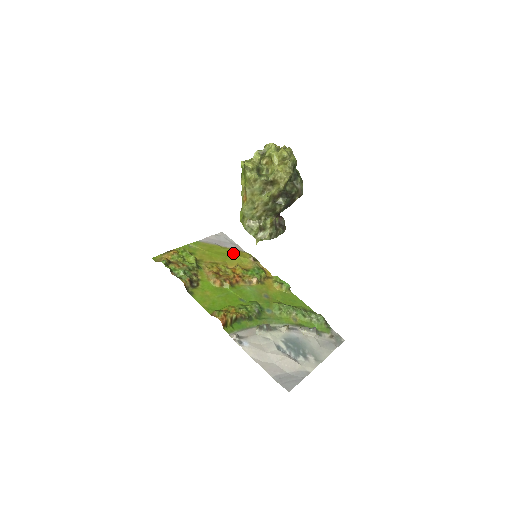
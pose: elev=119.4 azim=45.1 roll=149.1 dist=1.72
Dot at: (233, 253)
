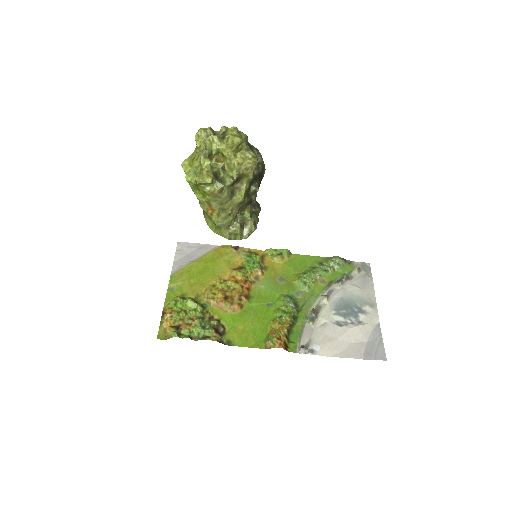
Dot at: (213, 259)
